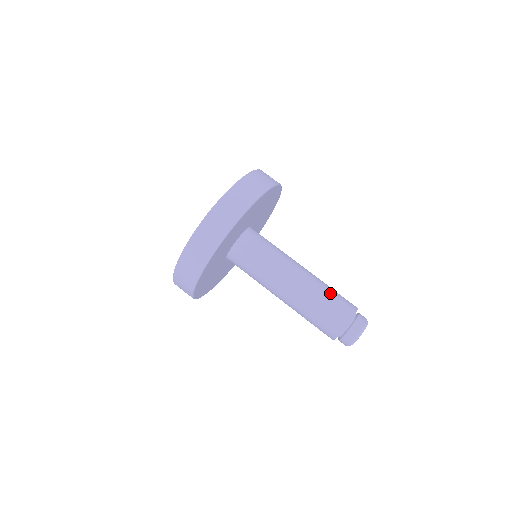
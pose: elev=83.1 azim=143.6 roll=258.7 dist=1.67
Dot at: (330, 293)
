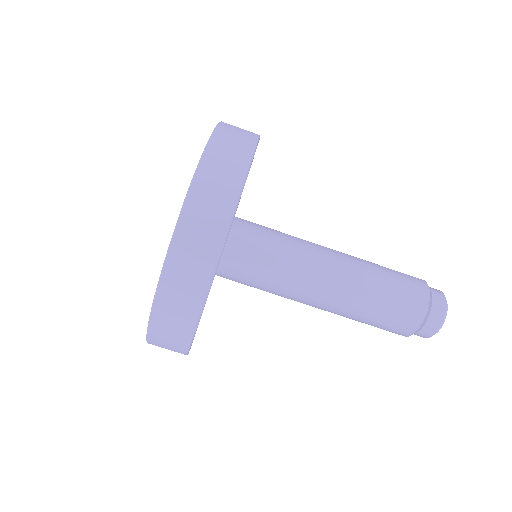
Dot at: (379, 303)
